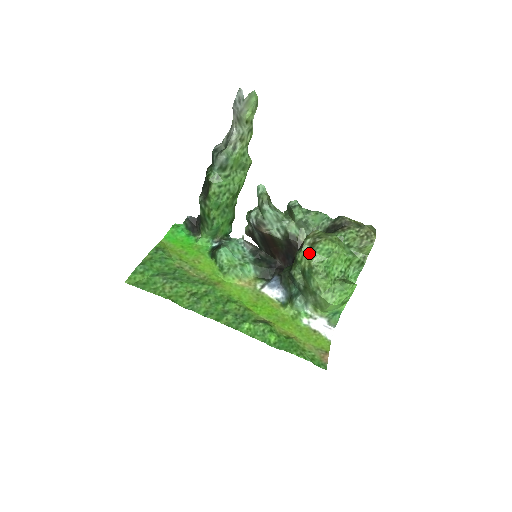
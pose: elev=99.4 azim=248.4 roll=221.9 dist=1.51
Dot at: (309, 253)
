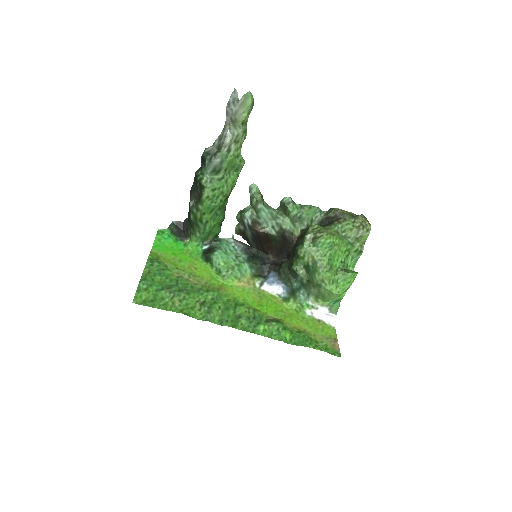
Dot at: (311, 248)
